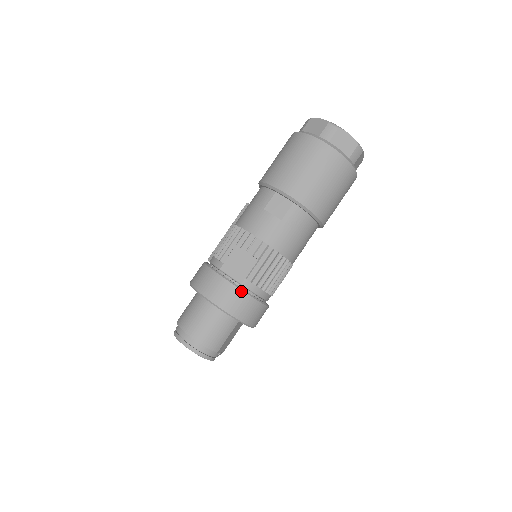
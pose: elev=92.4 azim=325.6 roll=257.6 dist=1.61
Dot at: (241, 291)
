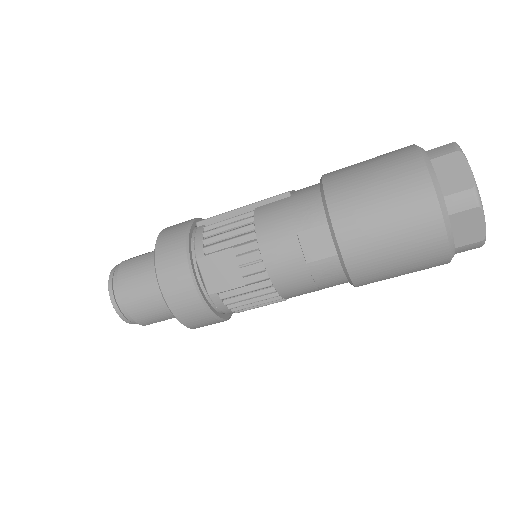
Dot at: (202, 304)
